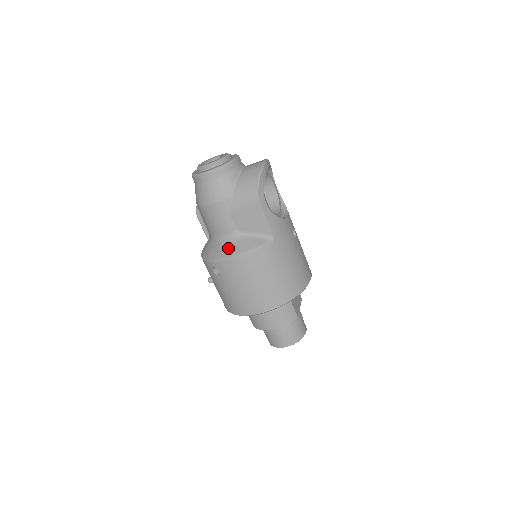
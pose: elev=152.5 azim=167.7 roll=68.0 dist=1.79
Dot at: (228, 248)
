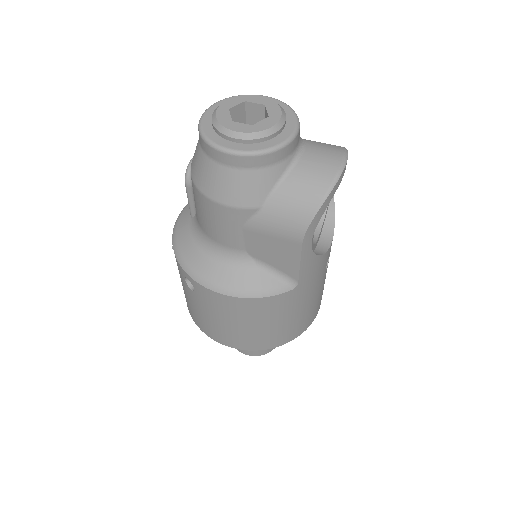
Dot at: (220, 271)
